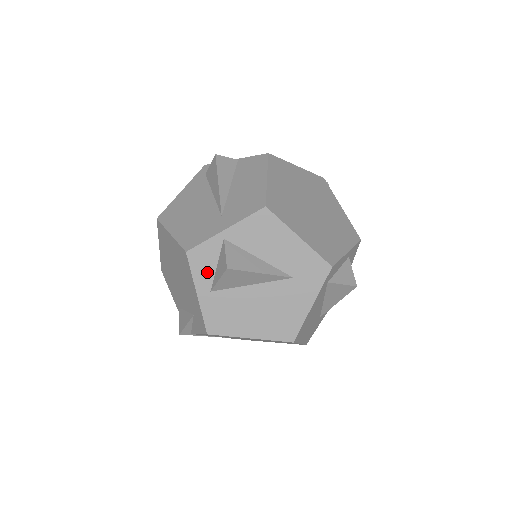
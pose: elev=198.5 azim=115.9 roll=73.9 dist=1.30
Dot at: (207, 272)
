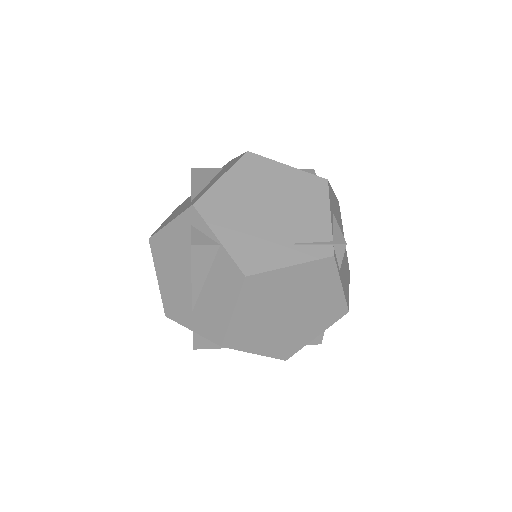
Dot at: occluded
